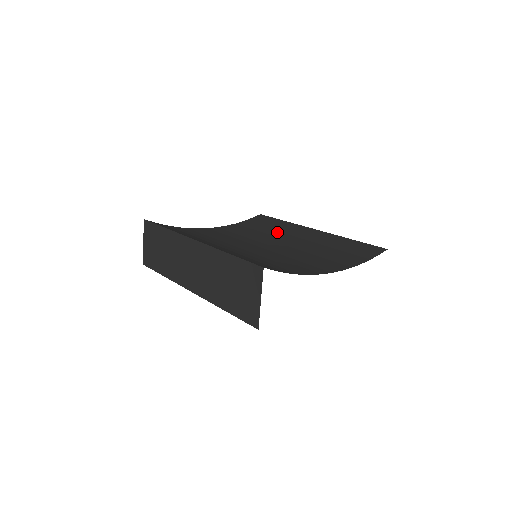
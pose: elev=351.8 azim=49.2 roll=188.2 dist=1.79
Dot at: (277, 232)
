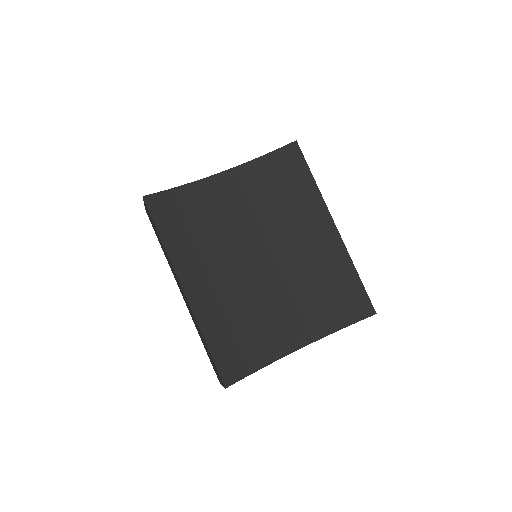
Dot at: (295, 211)
